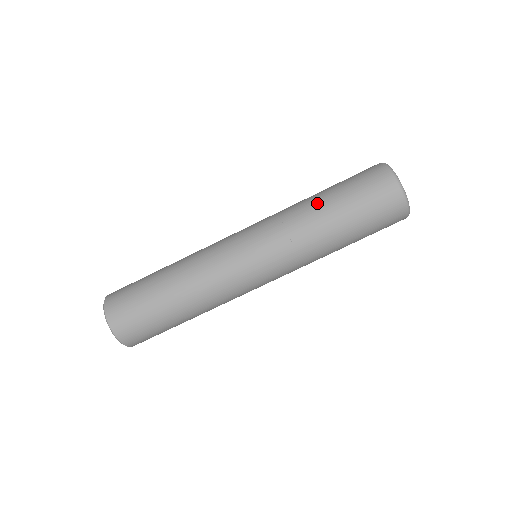
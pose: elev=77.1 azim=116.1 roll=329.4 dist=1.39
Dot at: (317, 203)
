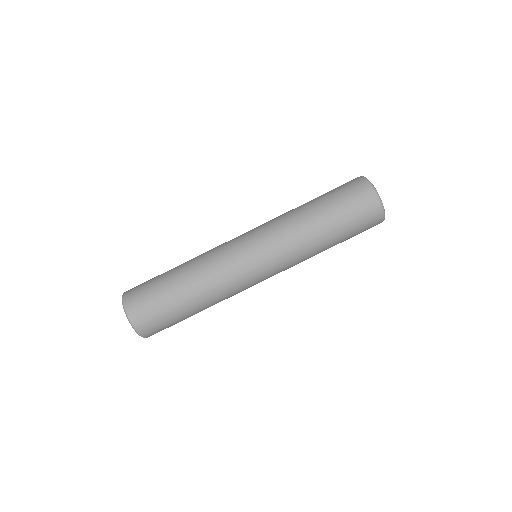
Dot at: (307, 207)
